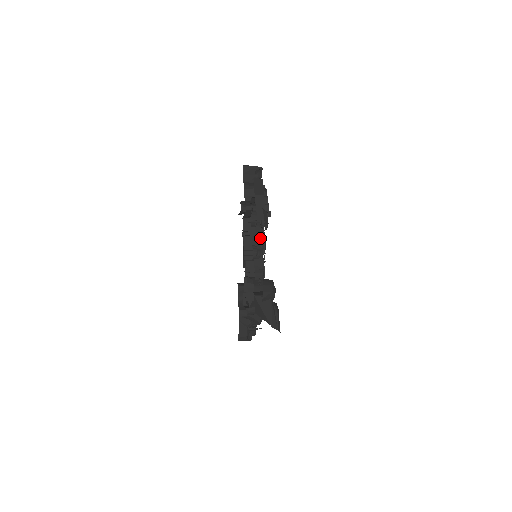
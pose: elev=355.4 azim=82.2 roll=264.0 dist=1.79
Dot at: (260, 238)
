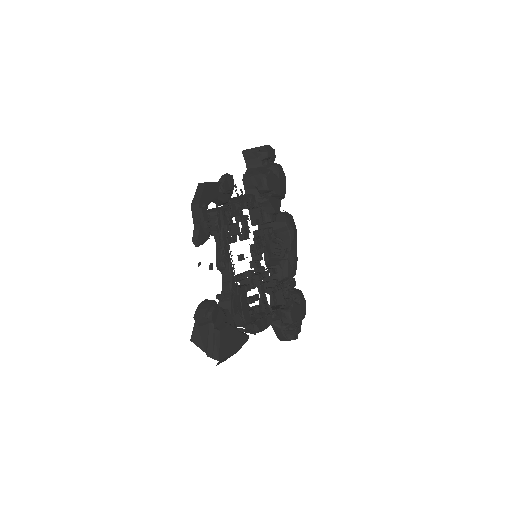
Dot at: (220, 247)
